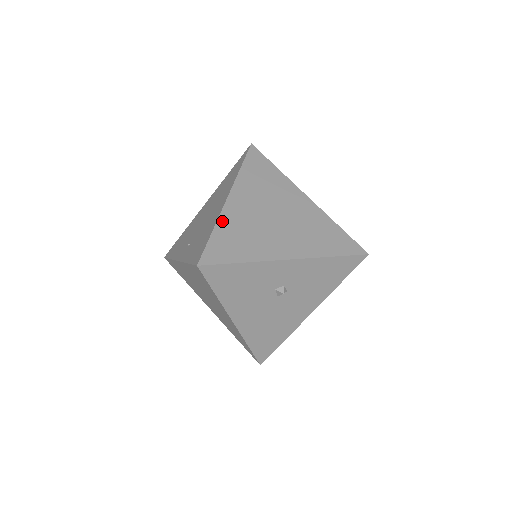
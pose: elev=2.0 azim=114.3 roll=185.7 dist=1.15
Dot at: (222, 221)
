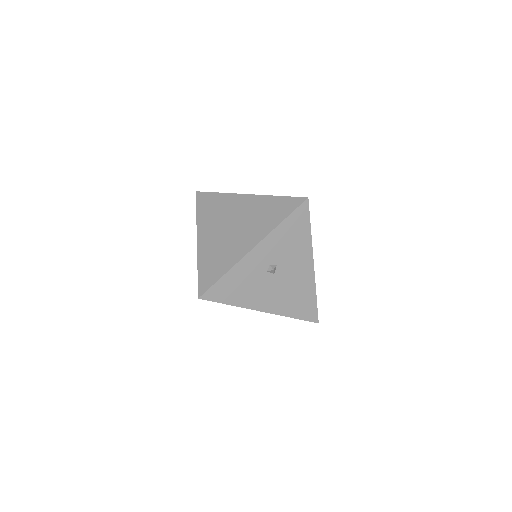
Dot at: (200, 258)
